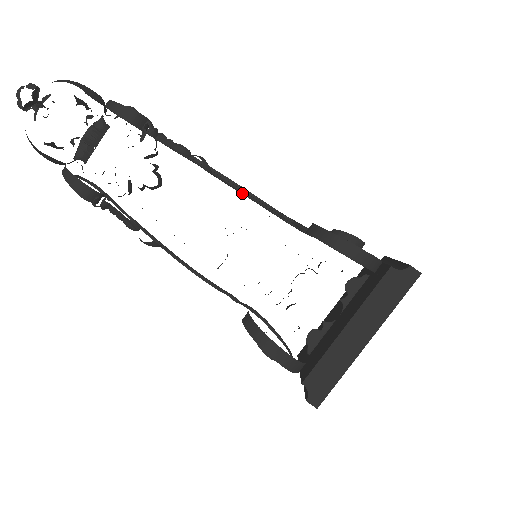
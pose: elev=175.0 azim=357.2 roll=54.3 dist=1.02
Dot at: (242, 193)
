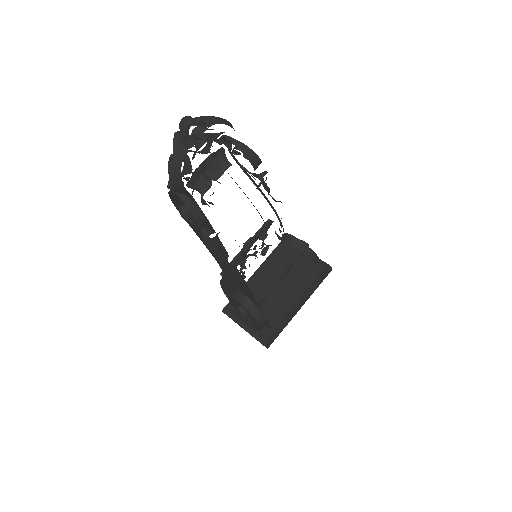
Dot at: (281, 222)
